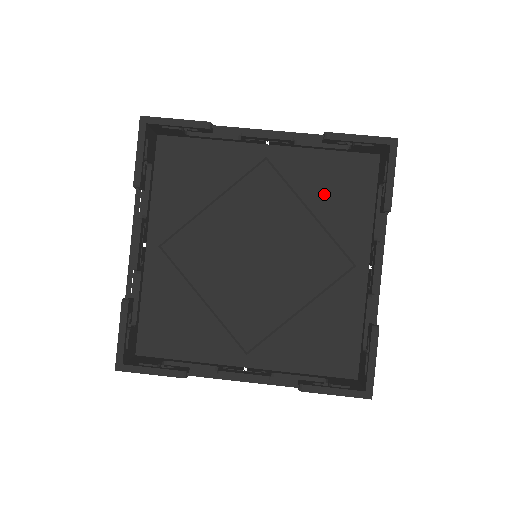
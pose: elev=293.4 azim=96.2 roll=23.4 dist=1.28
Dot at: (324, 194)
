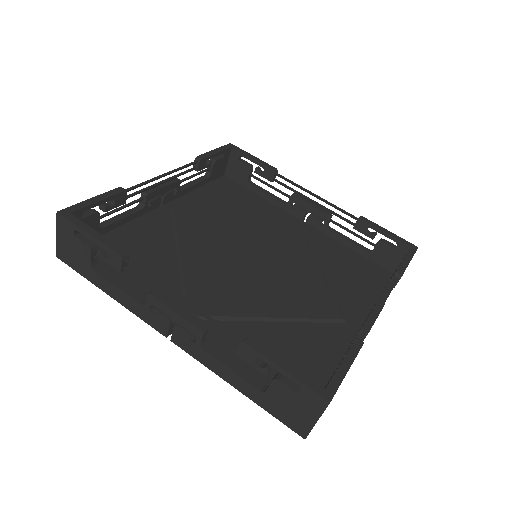
Dot at: (336, 267)
